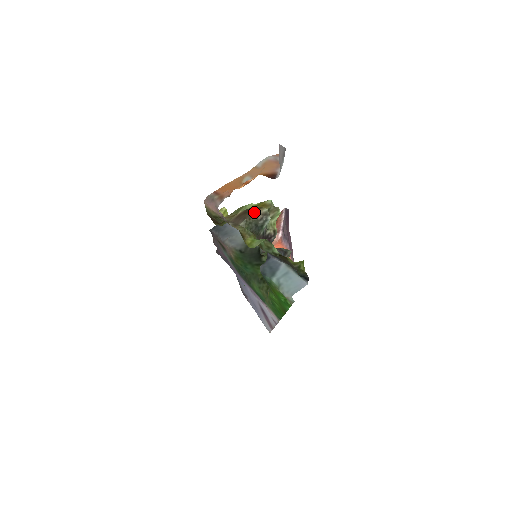
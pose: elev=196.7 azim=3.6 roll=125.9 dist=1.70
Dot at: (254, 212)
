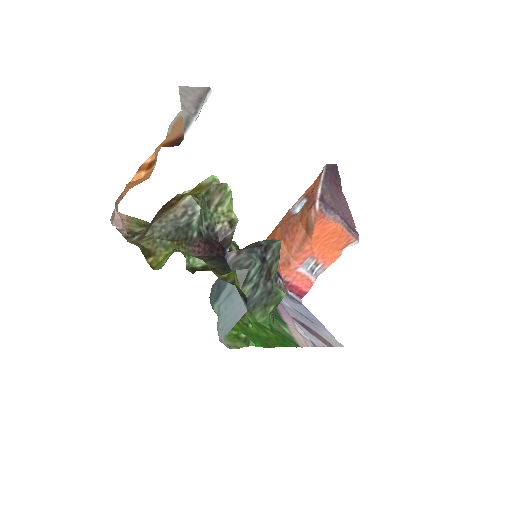
Dot at: (169, 207)
